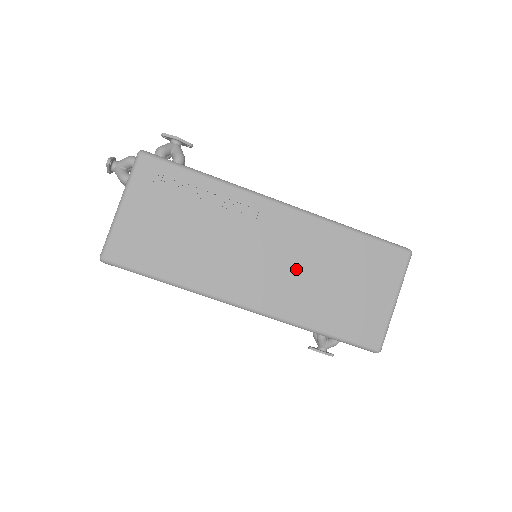
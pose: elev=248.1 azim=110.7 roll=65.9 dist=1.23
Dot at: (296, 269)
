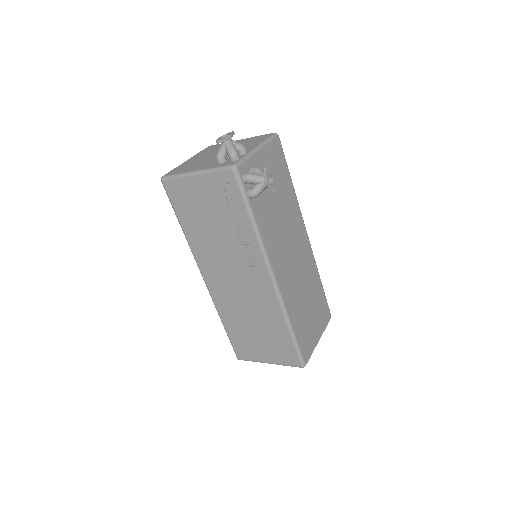
Dot at: (243, 301)
